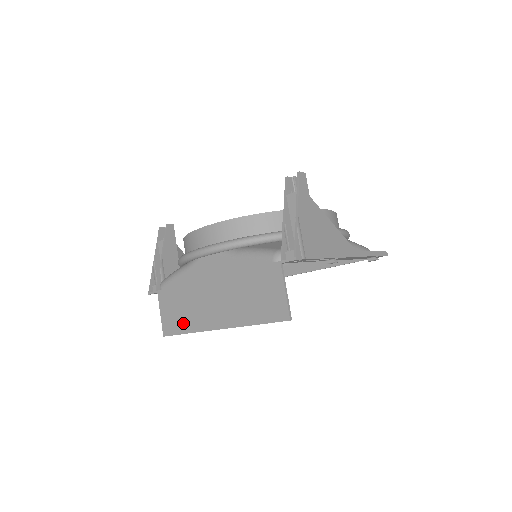
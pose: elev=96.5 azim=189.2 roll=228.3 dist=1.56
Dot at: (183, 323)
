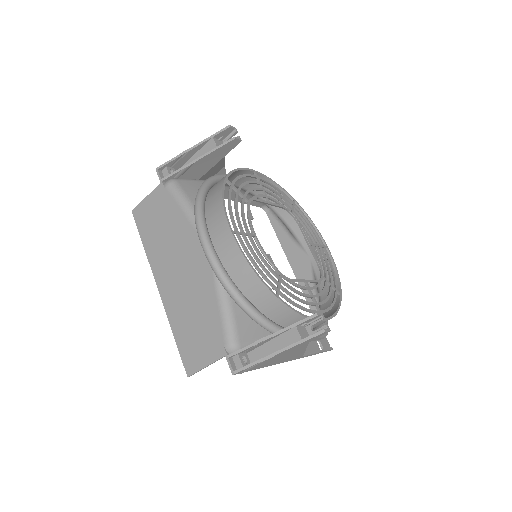
Dot at: (149, 236)
